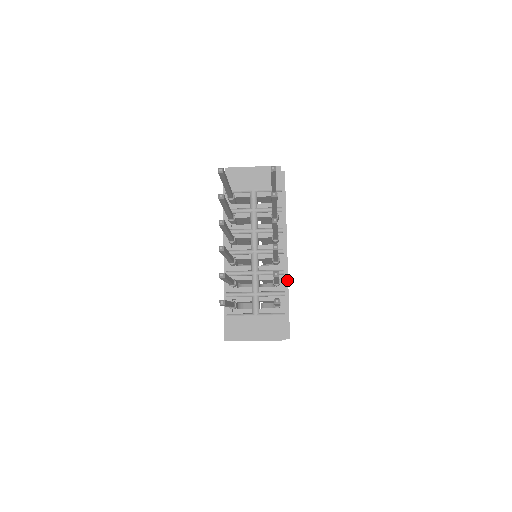
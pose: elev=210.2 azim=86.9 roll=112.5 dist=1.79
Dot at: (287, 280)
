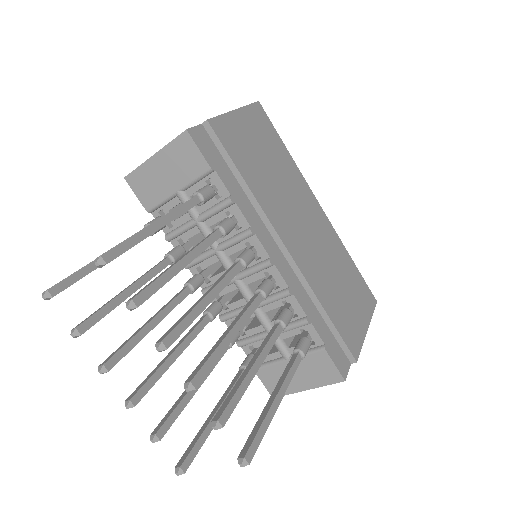
Dot at: (308, 287)
